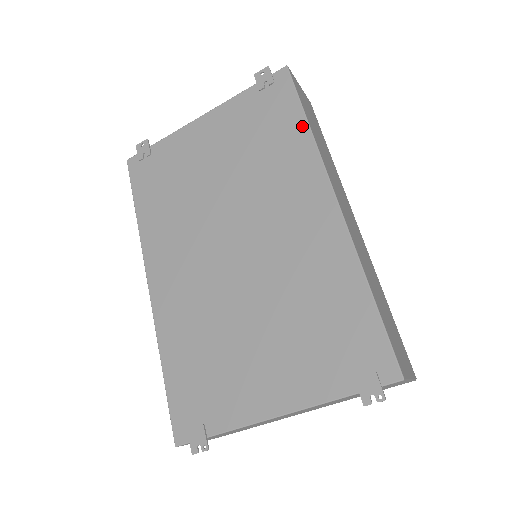
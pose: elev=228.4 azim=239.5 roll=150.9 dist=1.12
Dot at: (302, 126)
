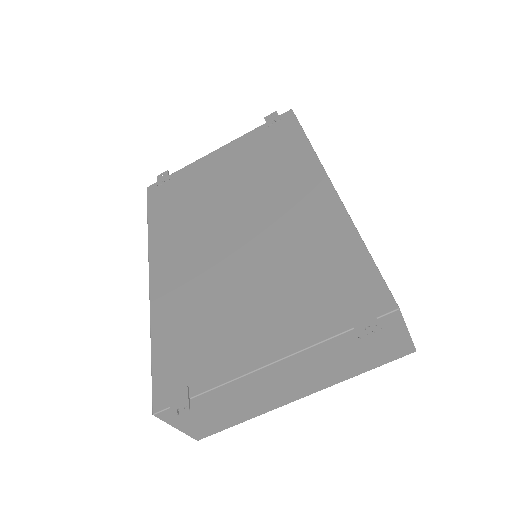
Dot at: (303, 142)
